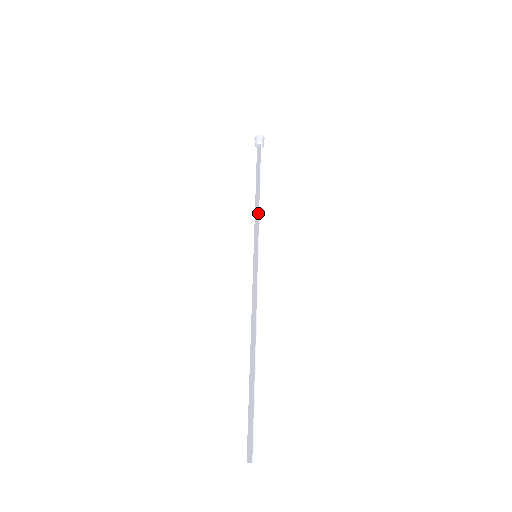
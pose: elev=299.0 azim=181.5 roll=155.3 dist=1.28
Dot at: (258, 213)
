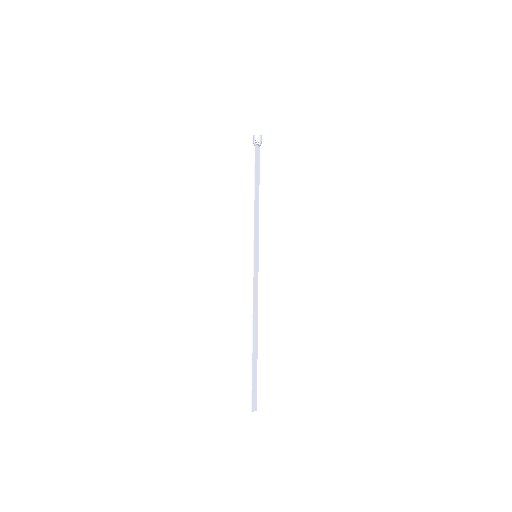
Dot at: (254, 217)
